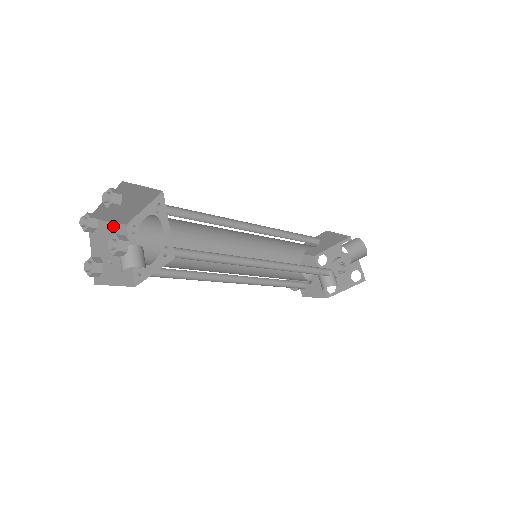
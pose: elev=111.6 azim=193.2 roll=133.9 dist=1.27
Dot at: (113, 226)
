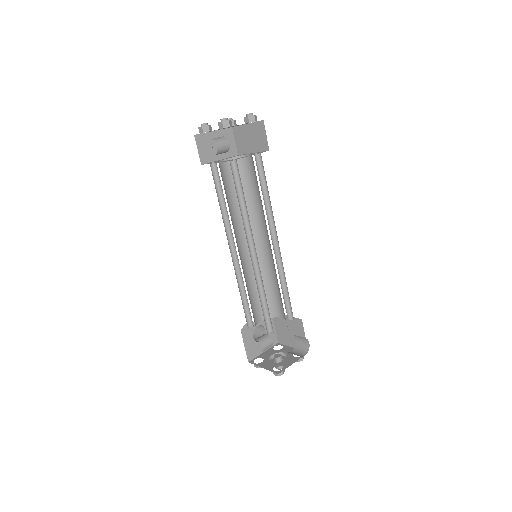
Dot at: (234, 145)
